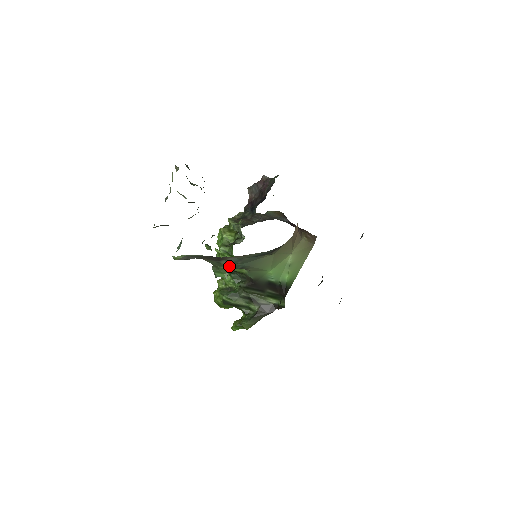
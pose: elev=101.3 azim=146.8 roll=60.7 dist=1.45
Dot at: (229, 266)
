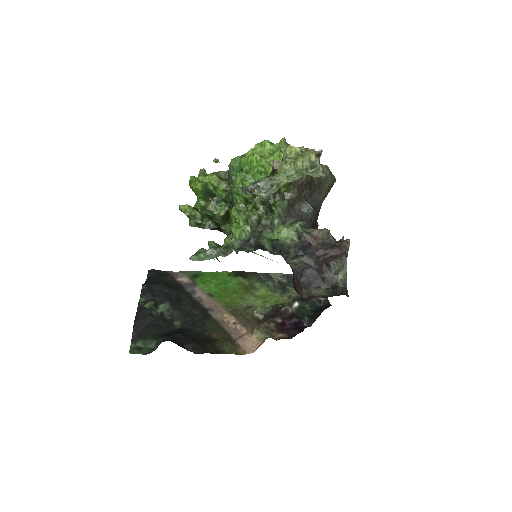
Dot at: occluded
